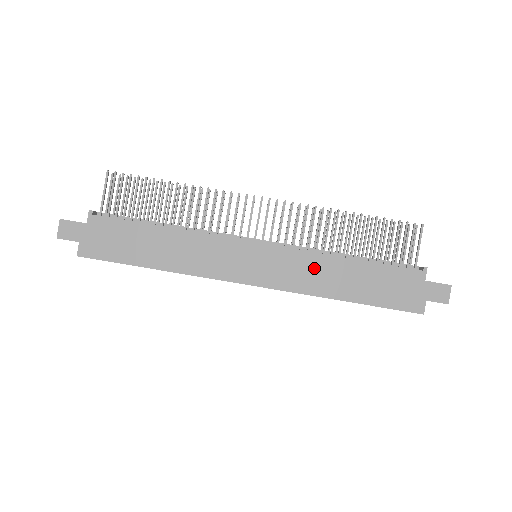
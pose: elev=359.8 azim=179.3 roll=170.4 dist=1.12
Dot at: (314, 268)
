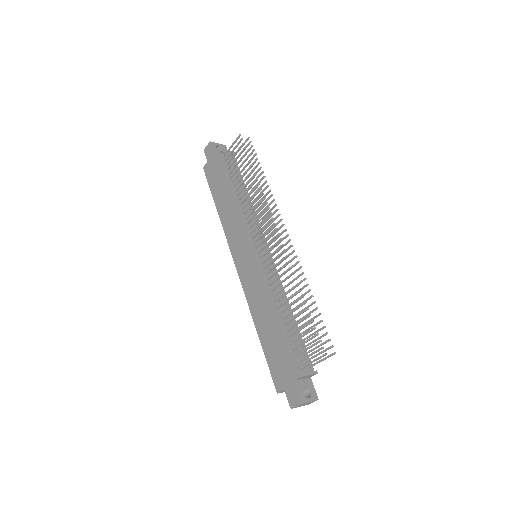
Dot at: (260, 296)
